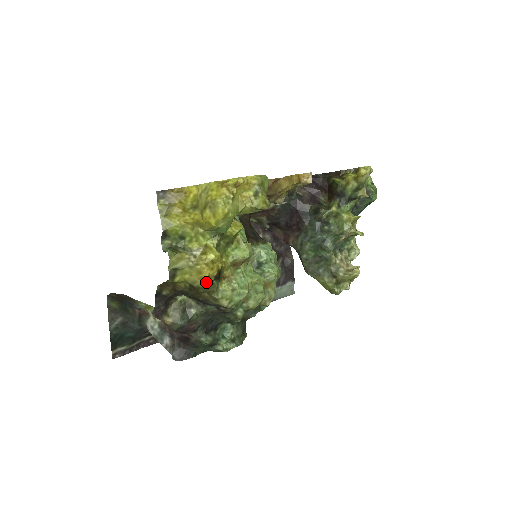
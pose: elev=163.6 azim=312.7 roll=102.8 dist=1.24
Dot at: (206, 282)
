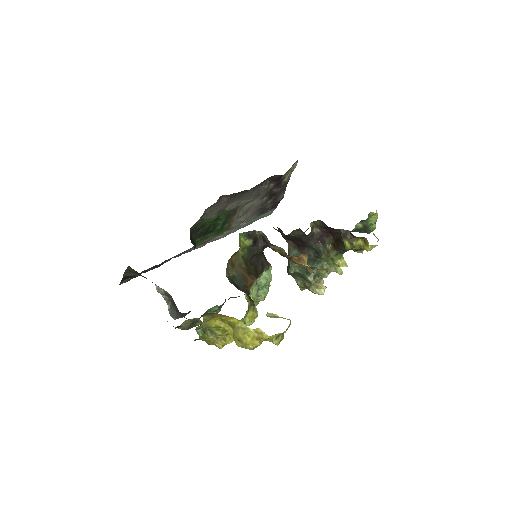
Dot at: occluded
